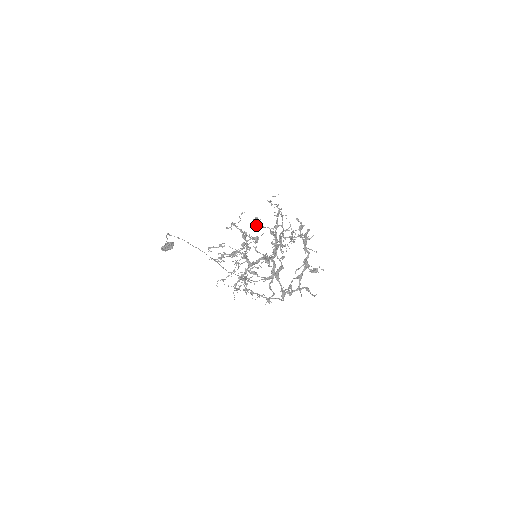
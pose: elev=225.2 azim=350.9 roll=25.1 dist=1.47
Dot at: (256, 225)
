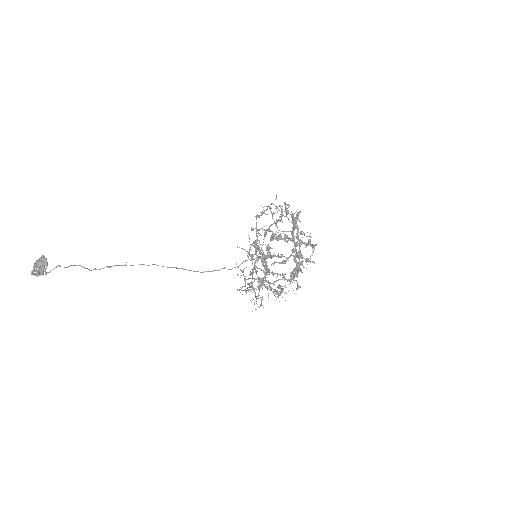
Dot at: (273, 239)
